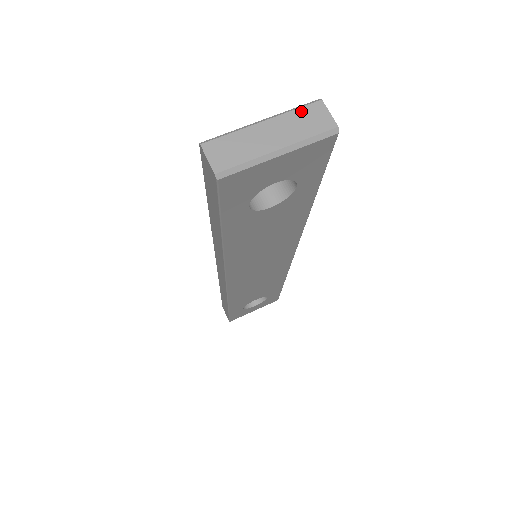
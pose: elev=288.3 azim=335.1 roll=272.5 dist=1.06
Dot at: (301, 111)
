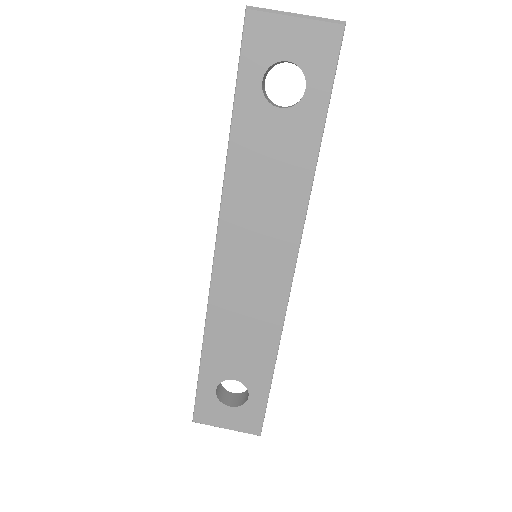
Dot at: occluded
